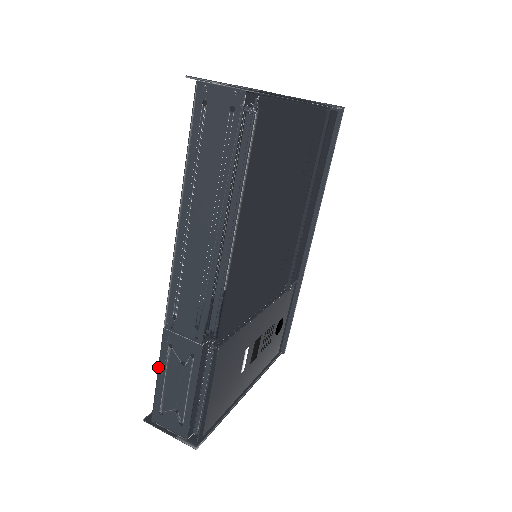
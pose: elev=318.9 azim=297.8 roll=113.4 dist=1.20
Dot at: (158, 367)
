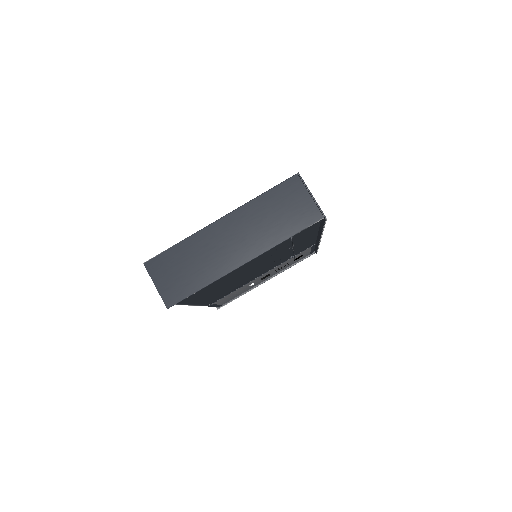
Dot at: occluded
